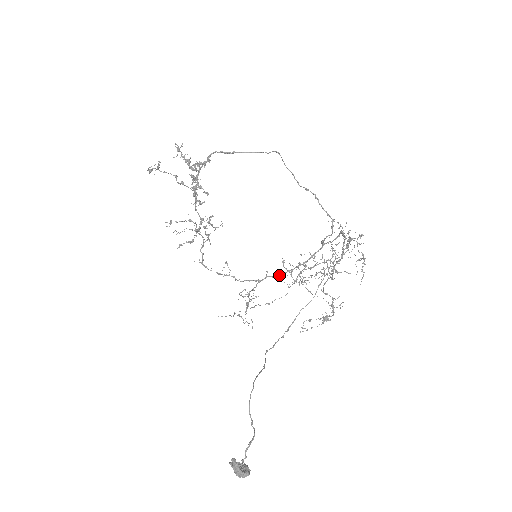
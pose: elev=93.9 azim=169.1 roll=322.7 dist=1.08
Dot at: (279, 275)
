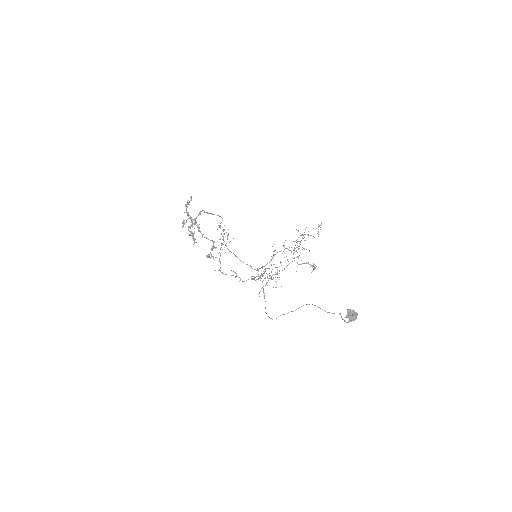
Dot at: (260, 276)
